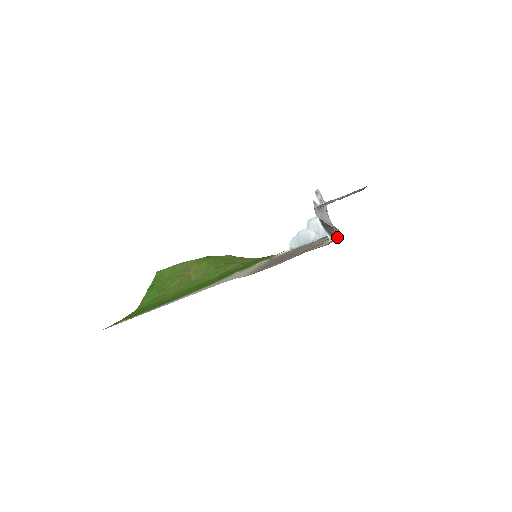
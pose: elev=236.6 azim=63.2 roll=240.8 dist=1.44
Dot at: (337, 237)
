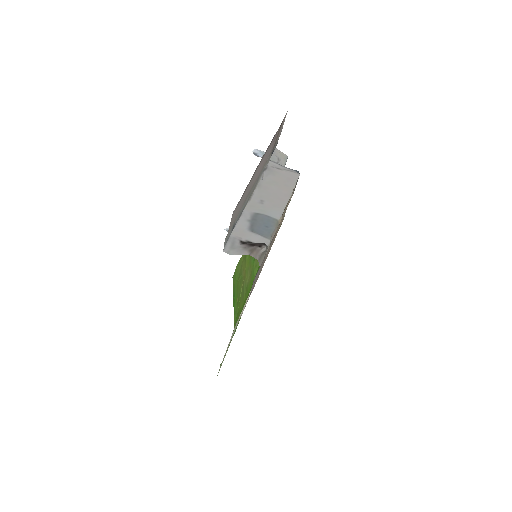
Dot at: (263, 250)
